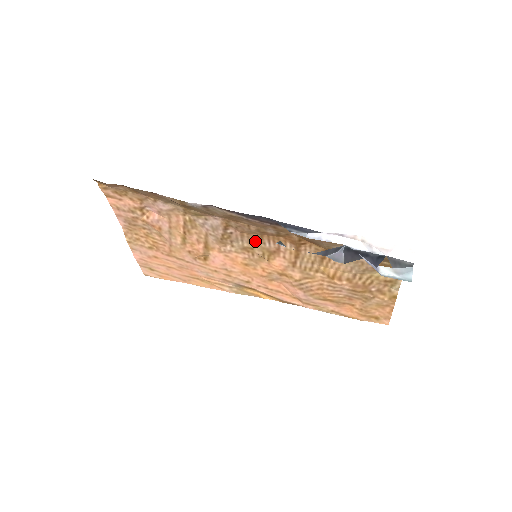
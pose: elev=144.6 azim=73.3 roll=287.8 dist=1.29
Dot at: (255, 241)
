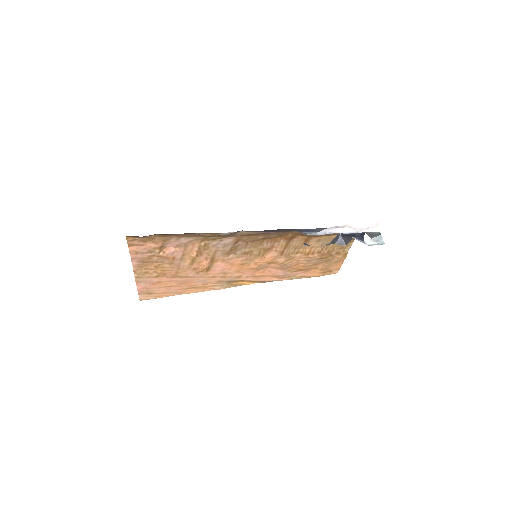
Dot at: (256, 245)
